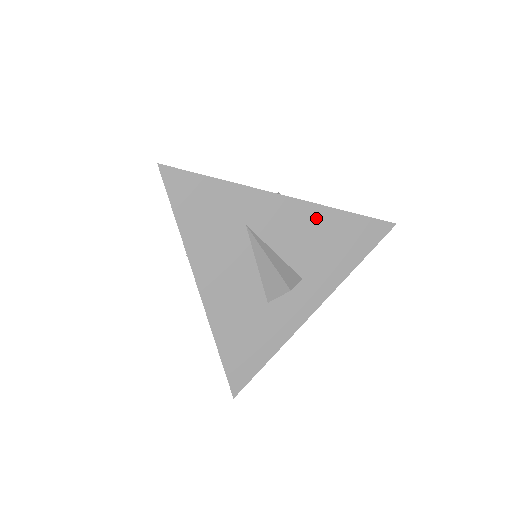
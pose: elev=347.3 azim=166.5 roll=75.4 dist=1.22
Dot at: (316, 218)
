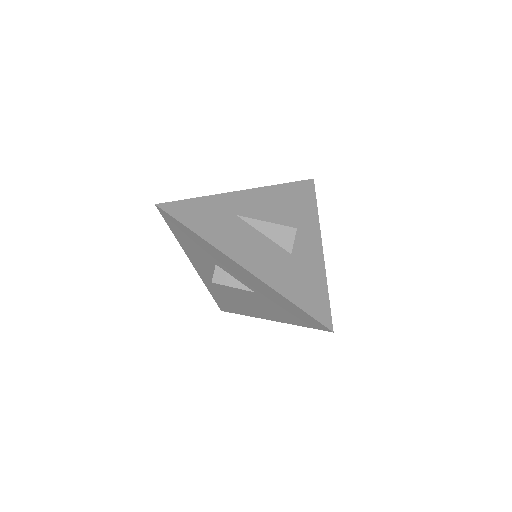
Dot at: (270, 194)
